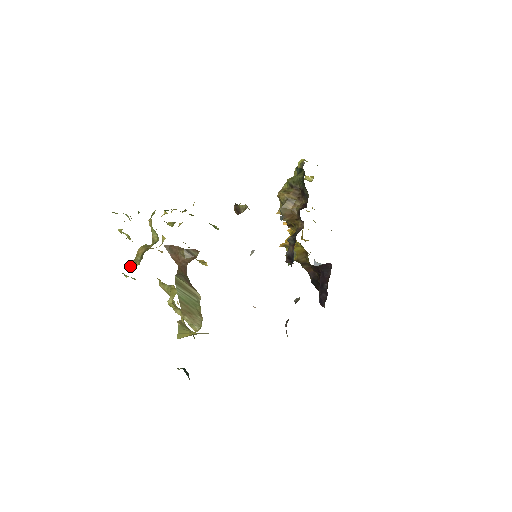
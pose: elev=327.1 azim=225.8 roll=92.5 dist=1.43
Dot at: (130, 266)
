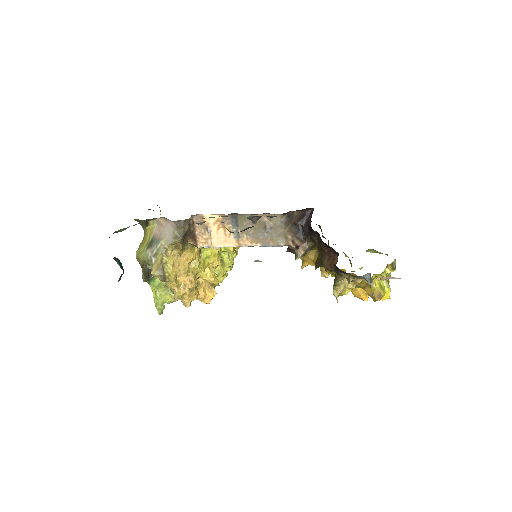
Dot at: occluded
